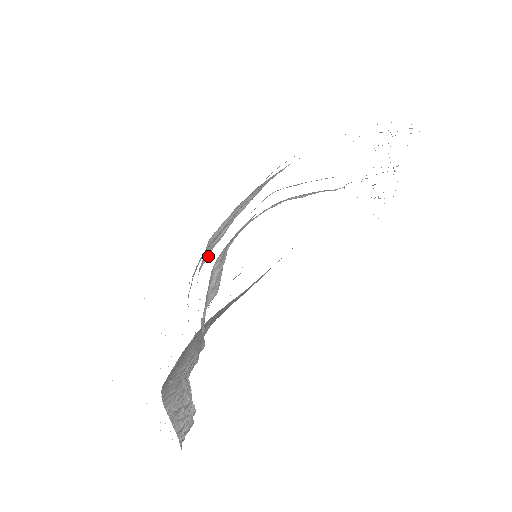
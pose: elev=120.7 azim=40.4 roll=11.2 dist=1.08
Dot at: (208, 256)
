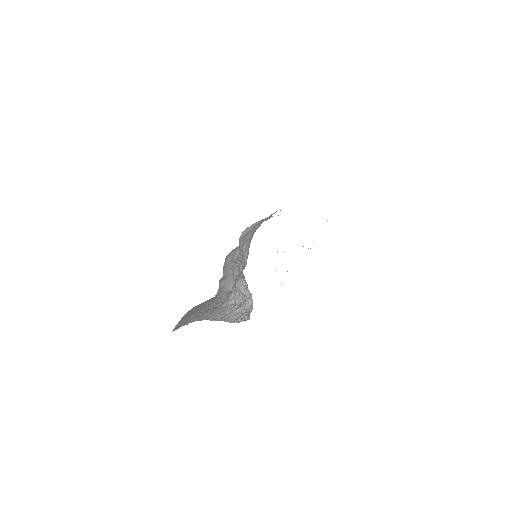
Dot at: occluded
